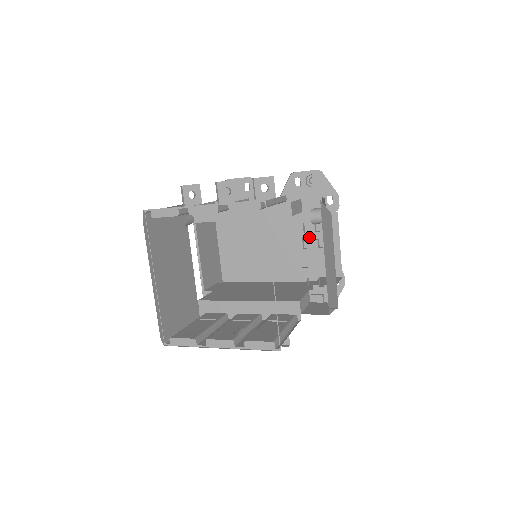
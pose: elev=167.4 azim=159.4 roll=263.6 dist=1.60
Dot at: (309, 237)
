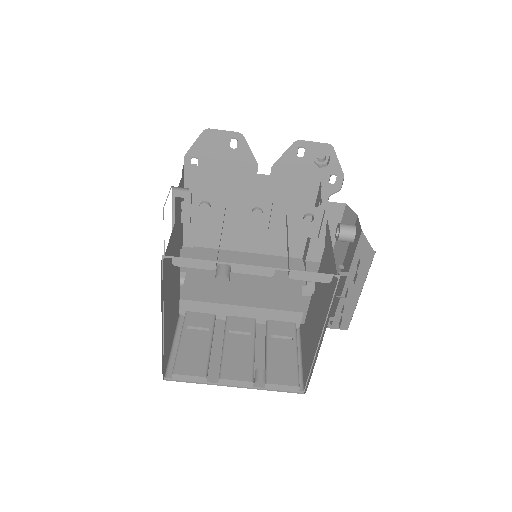
Dot at: occluded
